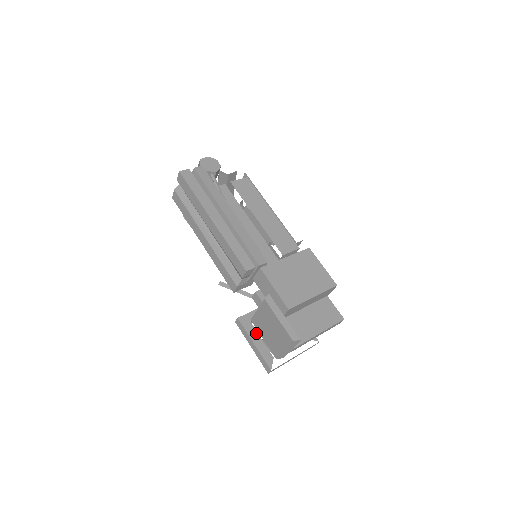
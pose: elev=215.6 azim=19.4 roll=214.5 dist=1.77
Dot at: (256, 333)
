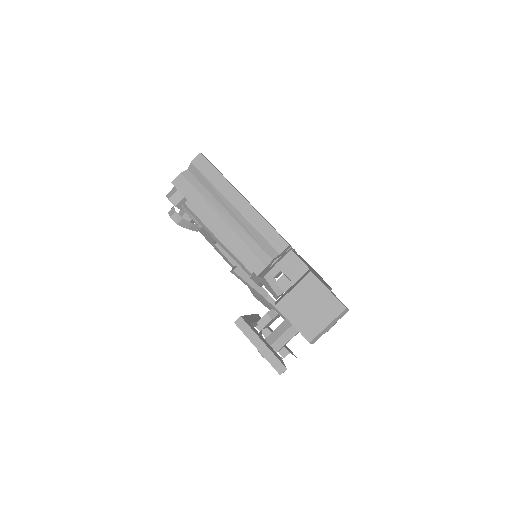
Dot at: (259, 334)
